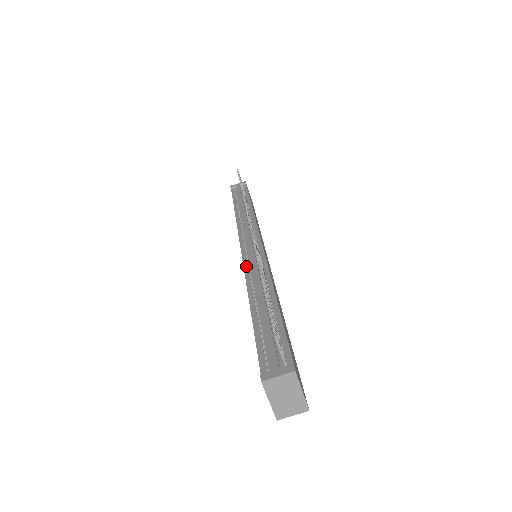
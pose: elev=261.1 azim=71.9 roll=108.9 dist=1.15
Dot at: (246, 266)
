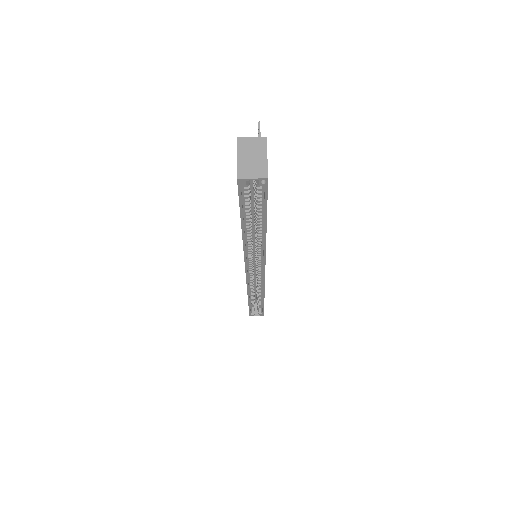
Dot at: occluded
